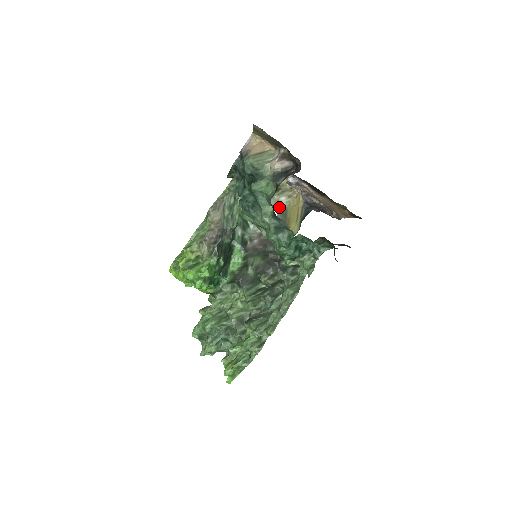
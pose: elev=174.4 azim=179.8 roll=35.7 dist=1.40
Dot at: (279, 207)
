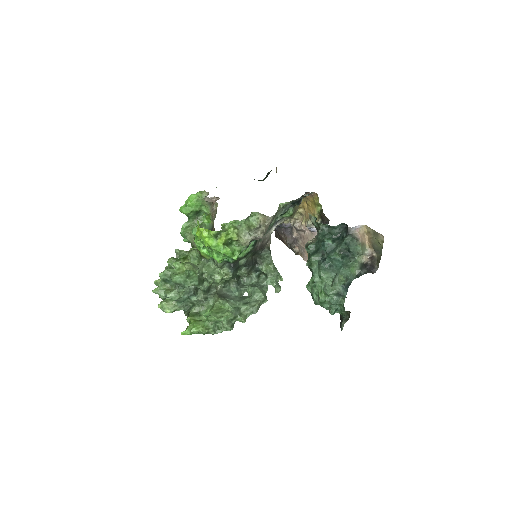
Dot at: (278, 224)
